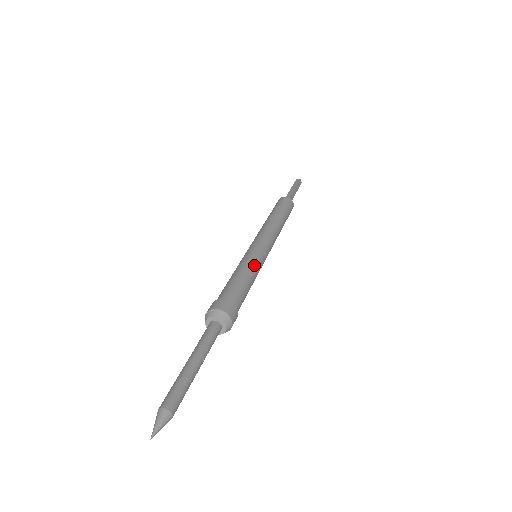
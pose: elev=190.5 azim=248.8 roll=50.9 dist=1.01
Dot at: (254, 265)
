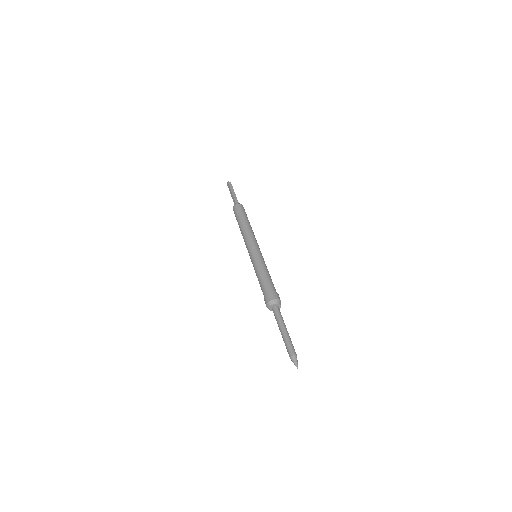
Dot at: (266, 266)
